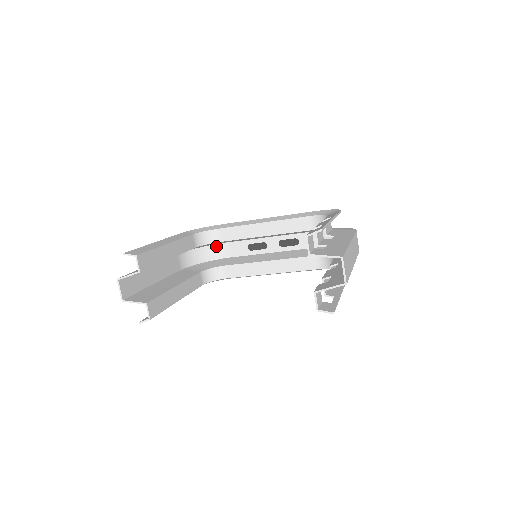
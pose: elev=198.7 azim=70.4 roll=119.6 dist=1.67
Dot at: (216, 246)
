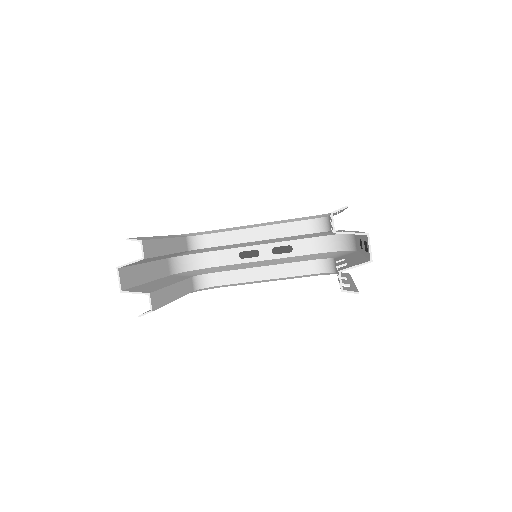
Dot at: (205, 254)
